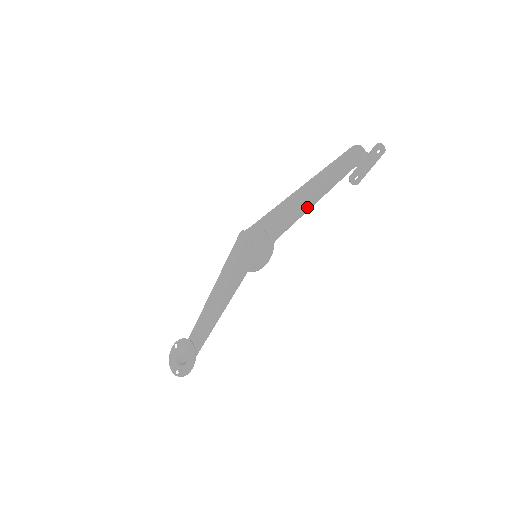
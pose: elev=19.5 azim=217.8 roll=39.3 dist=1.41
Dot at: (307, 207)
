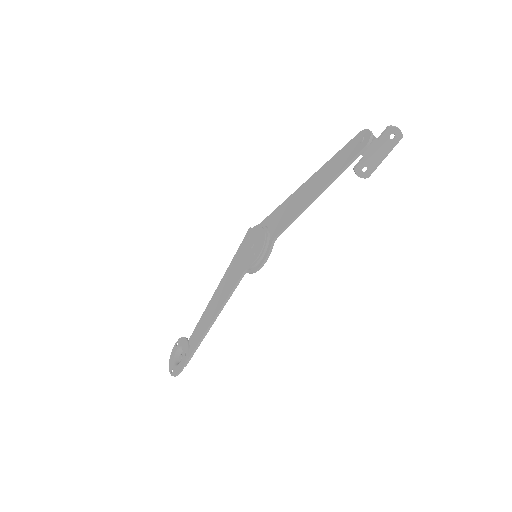
Dot at: (307, 203)
